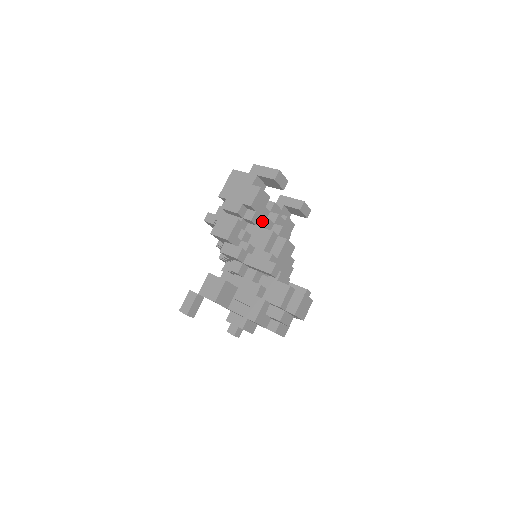
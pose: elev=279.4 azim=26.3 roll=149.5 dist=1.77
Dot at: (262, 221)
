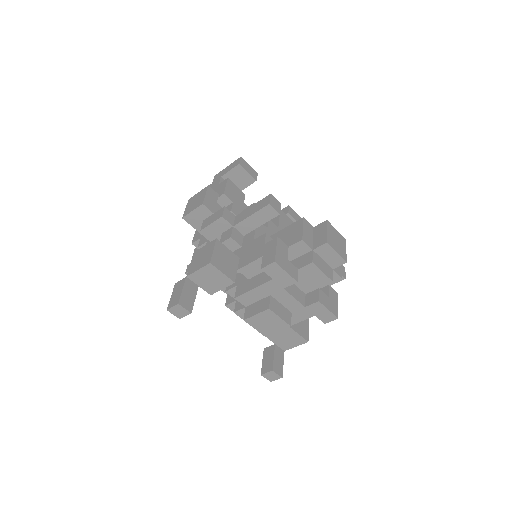
Dot at: occluded
